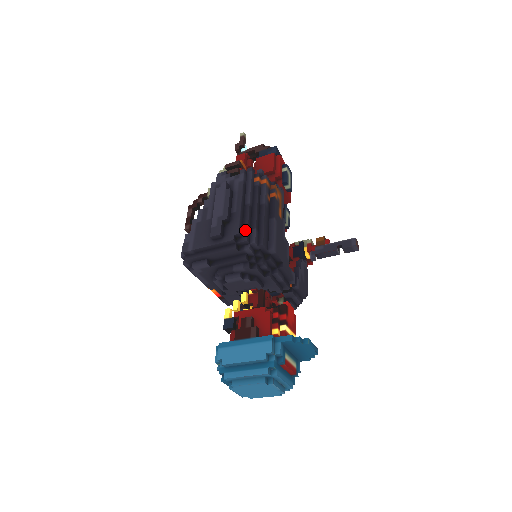
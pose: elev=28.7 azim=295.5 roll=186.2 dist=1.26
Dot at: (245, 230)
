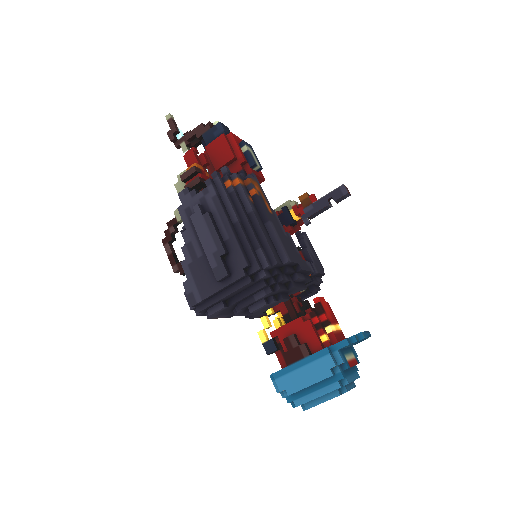
Dot at: (251, 256)
